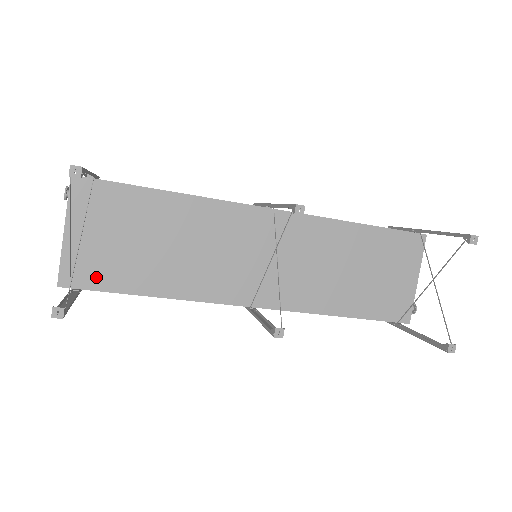
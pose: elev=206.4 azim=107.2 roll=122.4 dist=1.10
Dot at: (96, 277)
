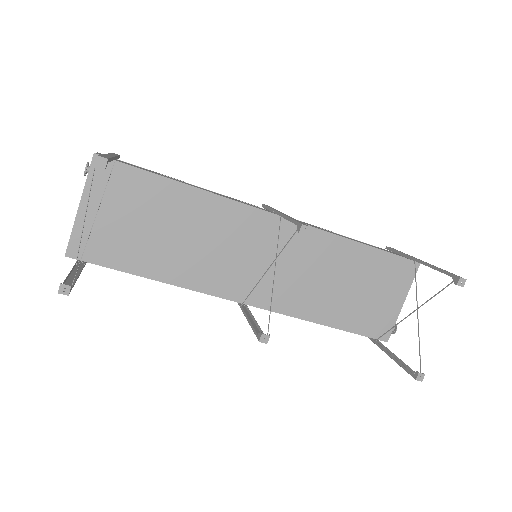
Dot at: (103, 253)
